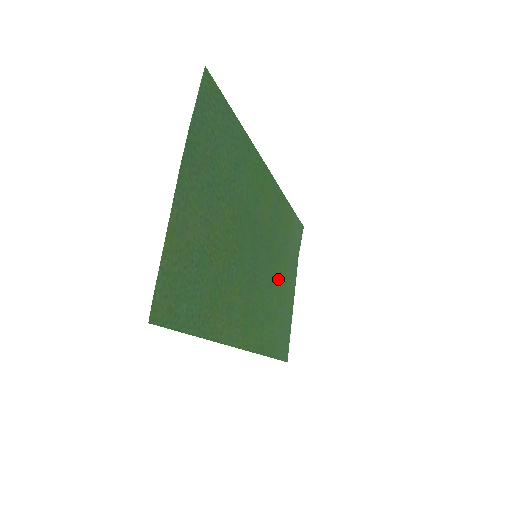
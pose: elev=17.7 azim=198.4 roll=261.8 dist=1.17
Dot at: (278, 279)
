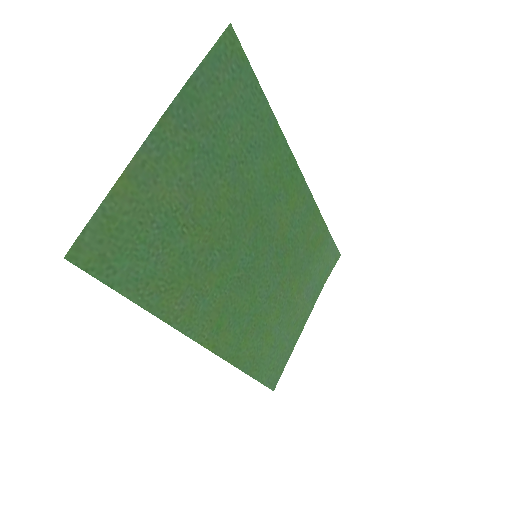
Dot at: (285, 295)
